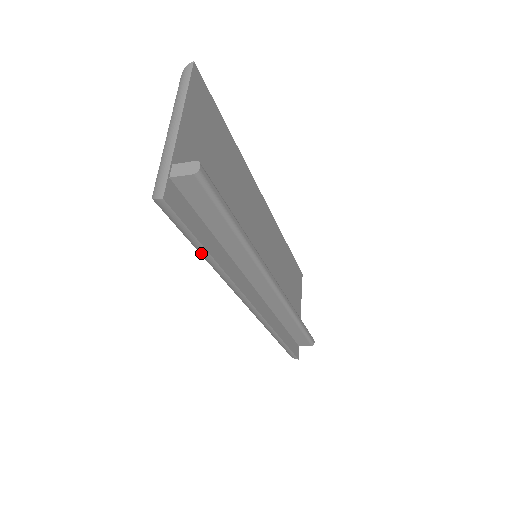
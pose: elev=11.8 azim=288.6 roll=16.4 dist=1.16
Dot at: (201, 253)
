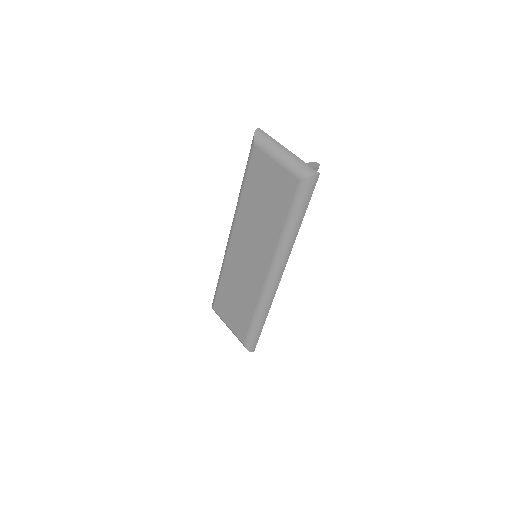
Dot at: (297, 221)
